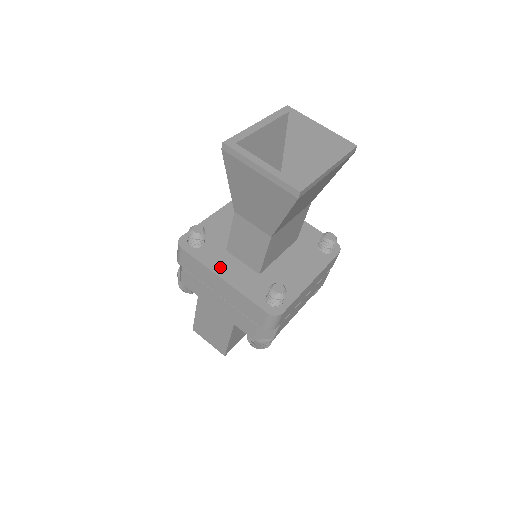
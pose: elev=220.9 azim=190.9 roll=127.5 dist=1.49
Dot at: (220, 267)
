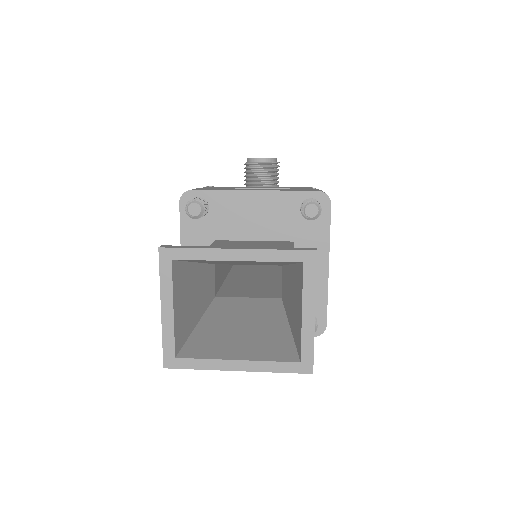
Dot at: occluded
